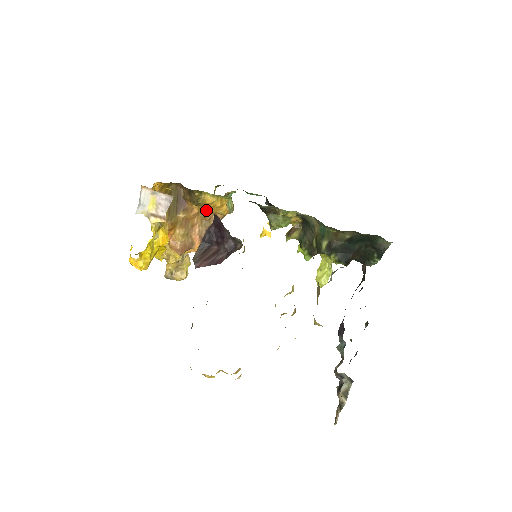
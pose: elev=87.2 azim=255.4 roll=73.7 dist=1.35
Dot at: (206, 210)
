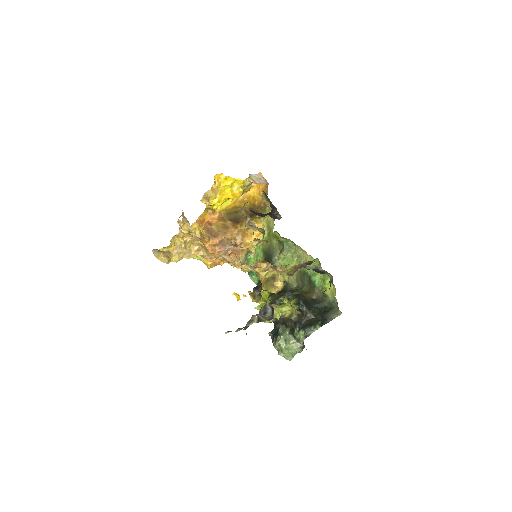
Dot at: (243, 234)
